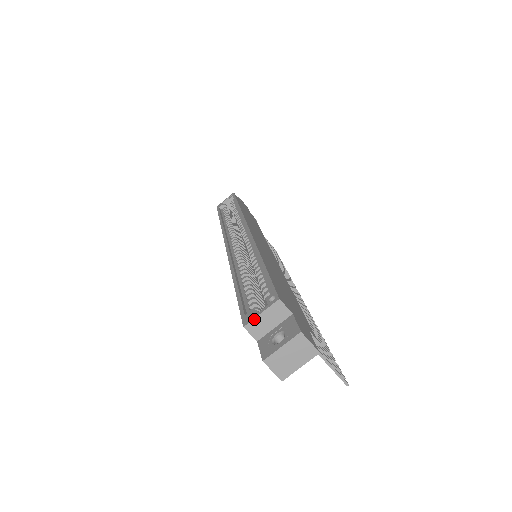
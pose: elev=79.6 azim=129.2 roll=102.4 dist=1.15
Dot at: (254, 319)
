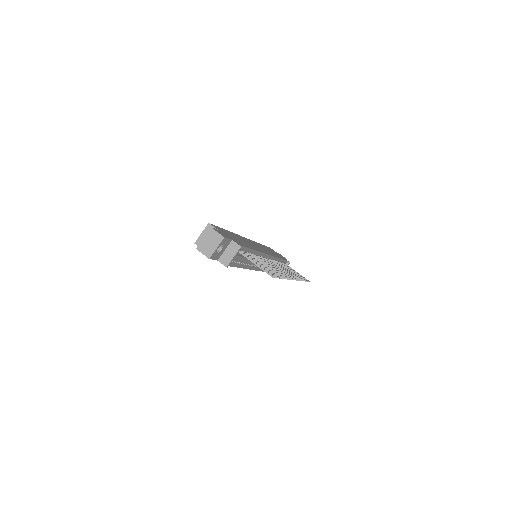
Dot at: (199, 237)
